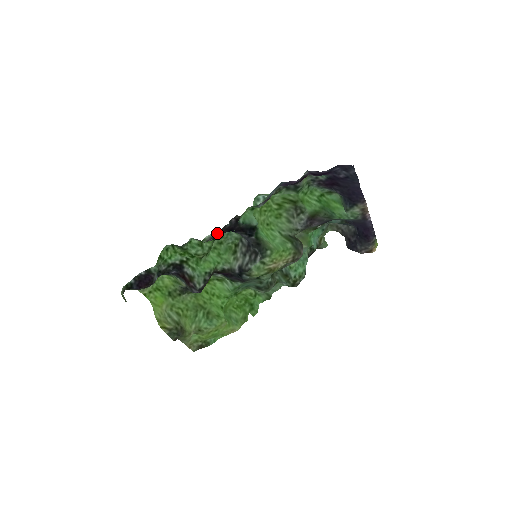
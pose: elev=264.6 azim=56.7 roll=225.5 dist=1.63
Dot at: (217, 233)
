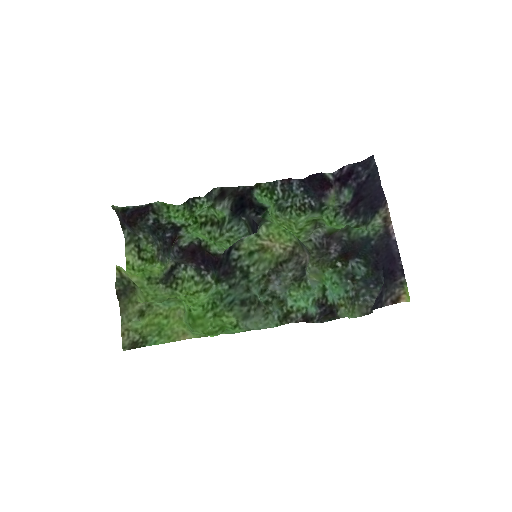
Dot at: (228, 188)
